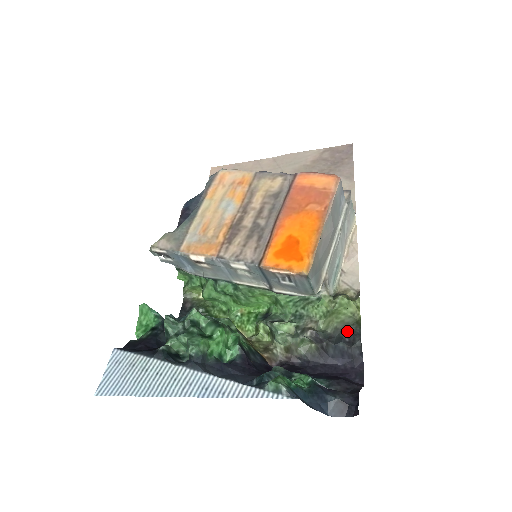
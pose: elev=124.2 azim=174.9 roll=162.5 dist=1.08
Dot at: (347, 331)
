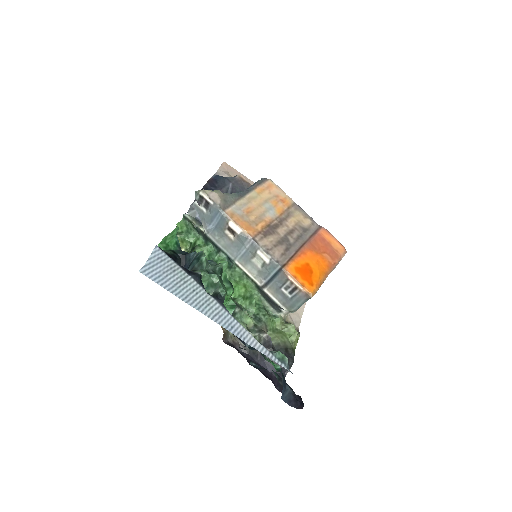
Dot at: (286, 351)
